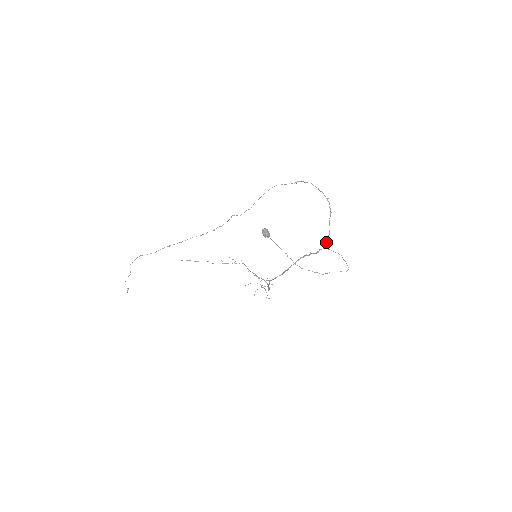
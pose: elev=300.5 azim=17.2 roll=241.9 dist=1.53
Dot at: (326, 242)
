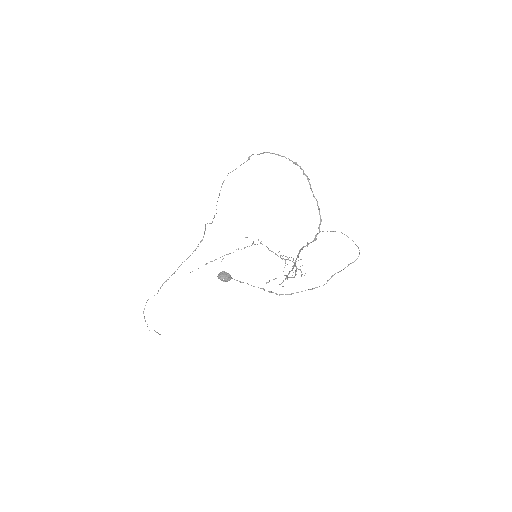
Dot at: occluded
